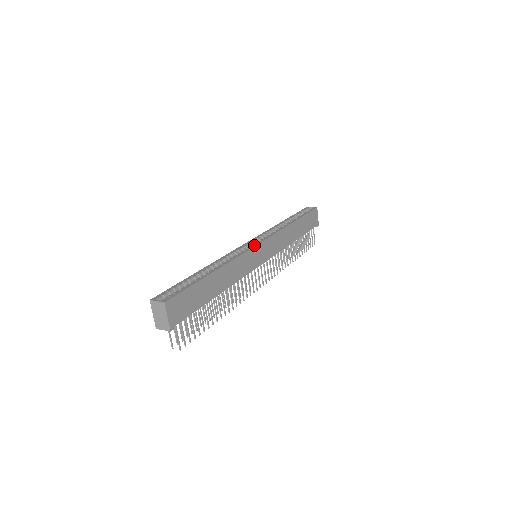
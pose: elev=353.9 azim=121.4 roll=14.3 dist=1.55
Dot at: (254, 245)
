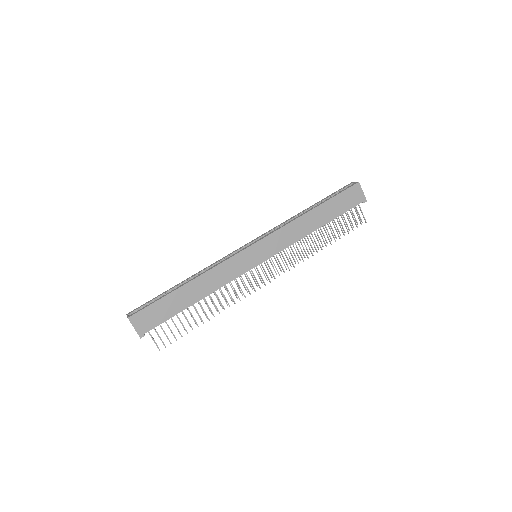
Dot at: (243, 249)
